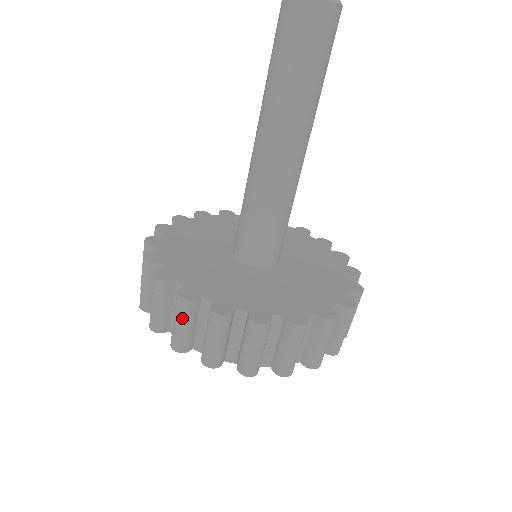
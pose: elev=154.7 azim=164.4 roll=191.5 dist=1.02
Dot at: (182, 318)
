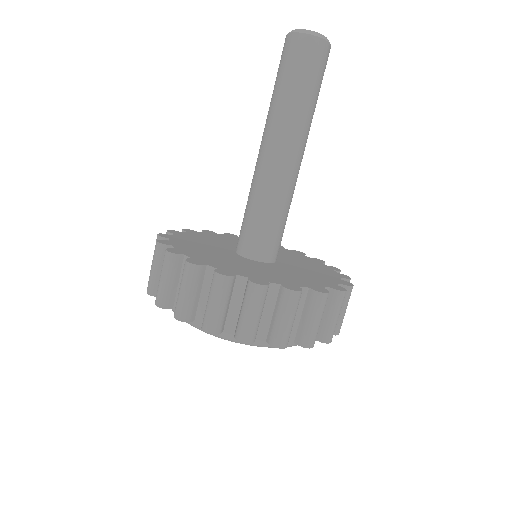
Dot at: (154, 260)
